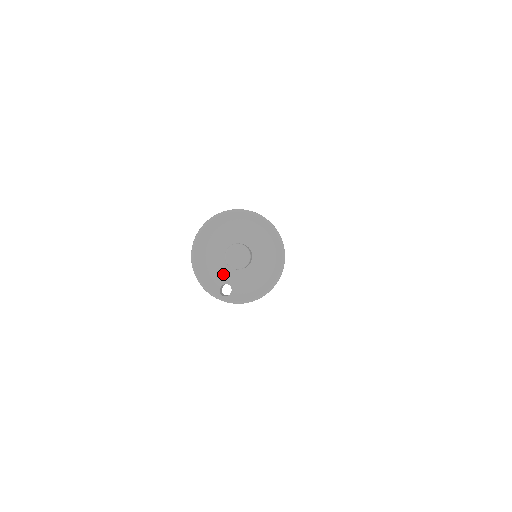
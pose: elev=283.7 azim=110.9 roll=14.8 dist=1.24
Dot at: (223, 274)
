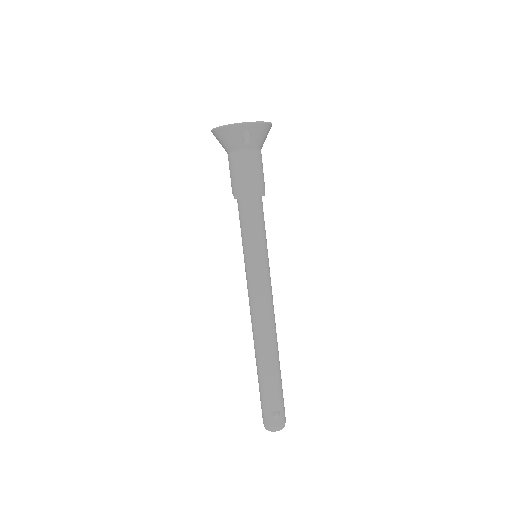
Dot at: occluded
